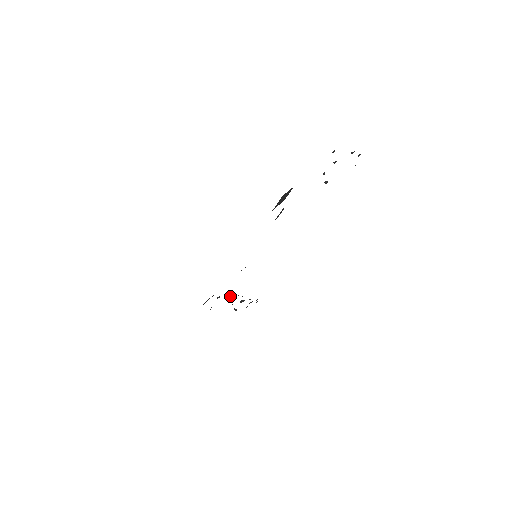
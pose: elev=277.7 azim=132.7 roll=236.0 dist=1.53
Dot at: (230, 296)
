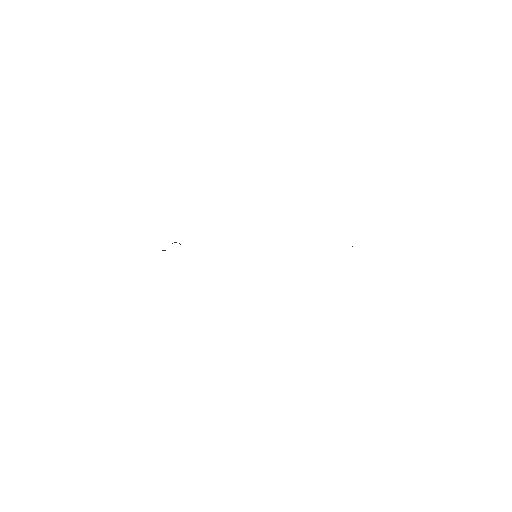
Dot at: occluded
